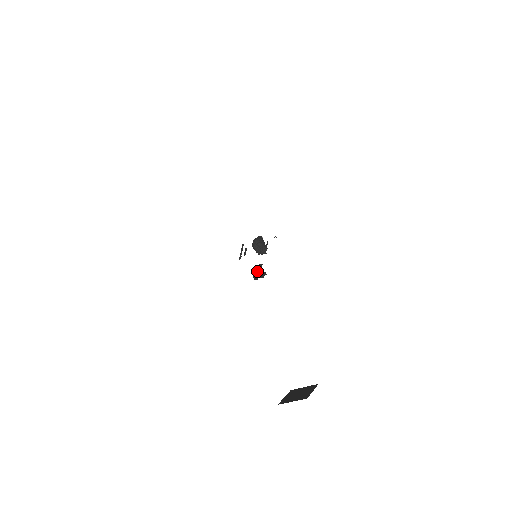
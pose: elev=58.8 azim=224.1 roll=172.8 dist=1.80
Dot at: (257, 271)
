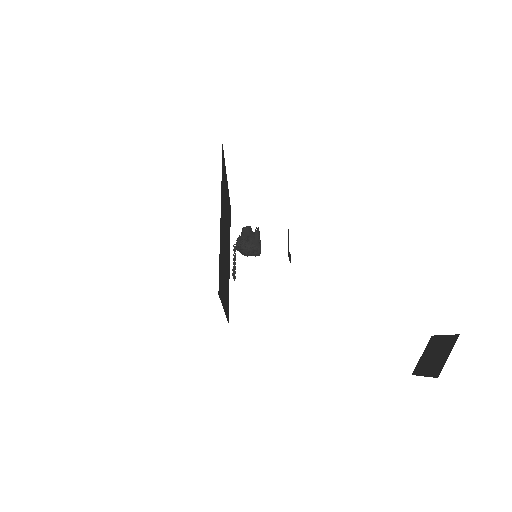
Dot at: (288, 244)
